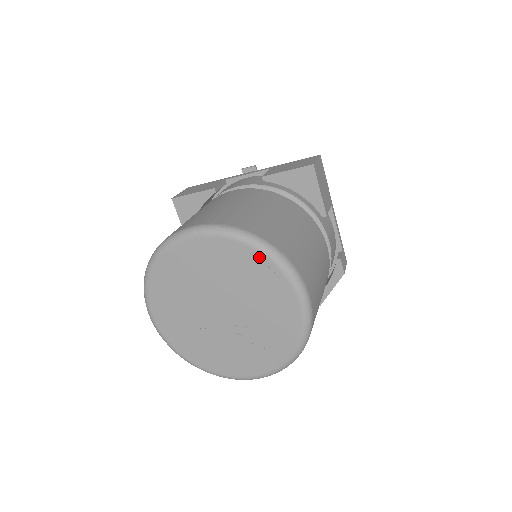
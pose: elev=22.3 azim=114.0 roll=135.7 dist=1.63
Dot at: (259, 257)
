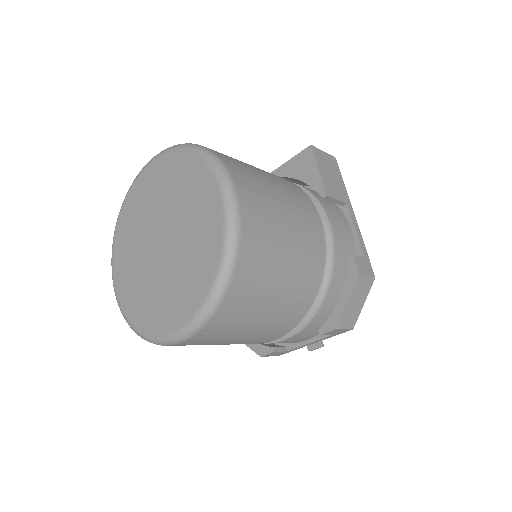
Dot at: (191, 159)
